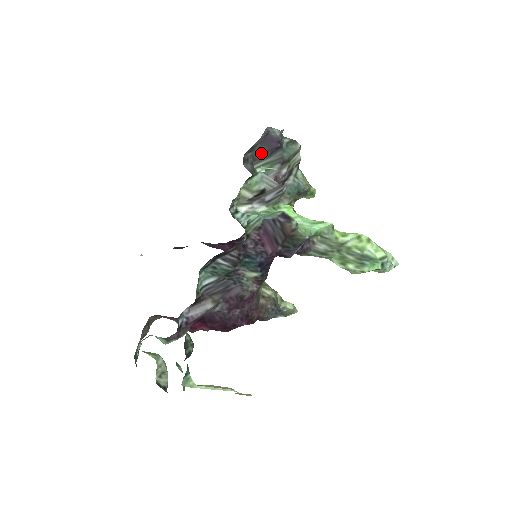
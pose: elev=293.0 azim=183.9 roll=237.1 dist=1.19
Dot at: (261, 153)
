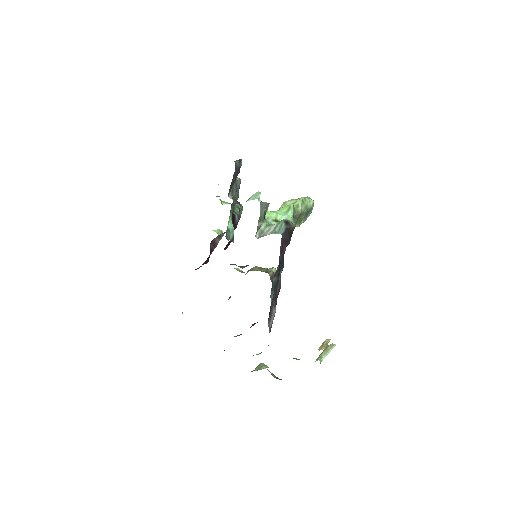
Dot at: (231, 184)
